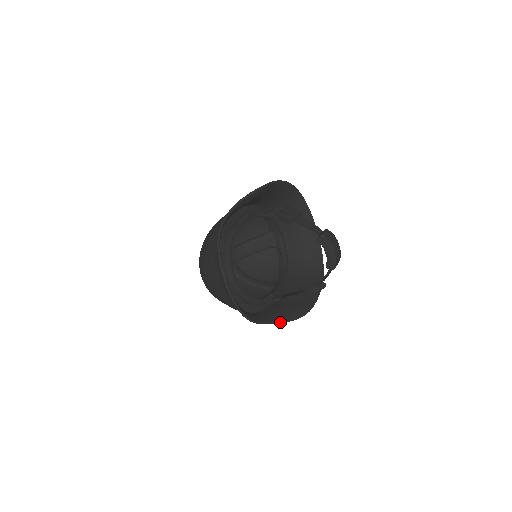
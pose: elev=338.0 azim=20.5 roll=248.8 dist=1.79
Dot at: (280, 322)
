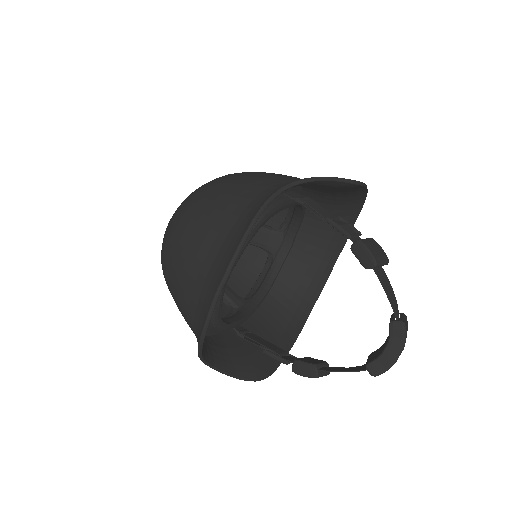
Dot at: (228, 373)
